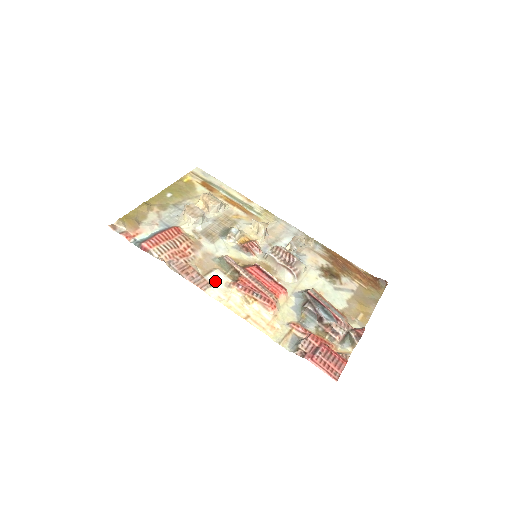
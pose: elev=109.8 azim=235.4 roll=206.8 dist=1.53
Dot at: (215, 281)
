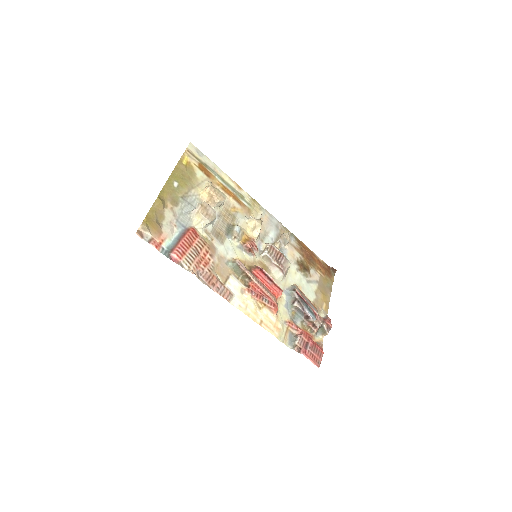
Dot at: (233, 289)
